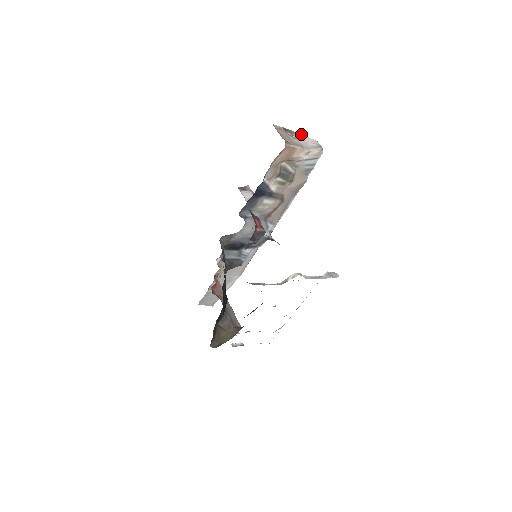
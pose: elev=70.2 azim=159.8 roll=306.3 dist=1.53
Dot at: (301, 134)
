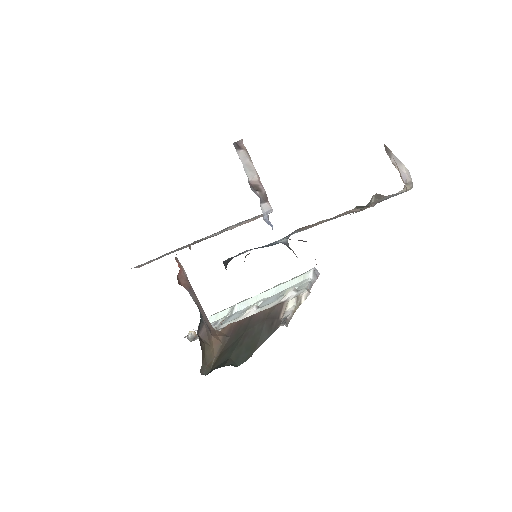
Dot at: occluded
